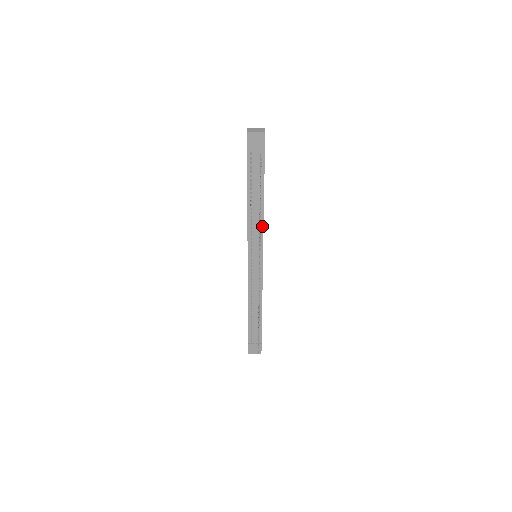
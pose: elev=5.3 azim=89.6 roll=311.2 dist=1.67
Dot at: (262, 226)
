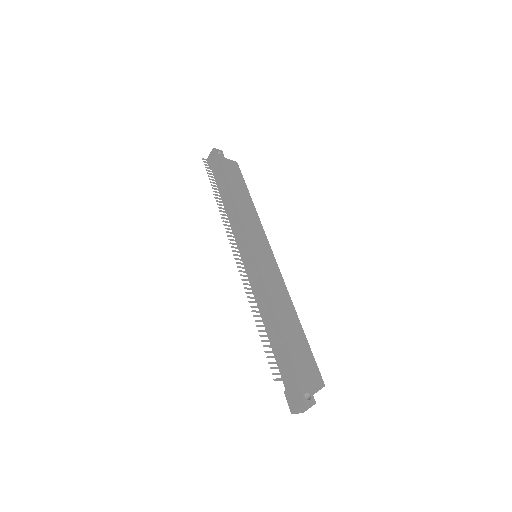
Dot at: (238, 215)
